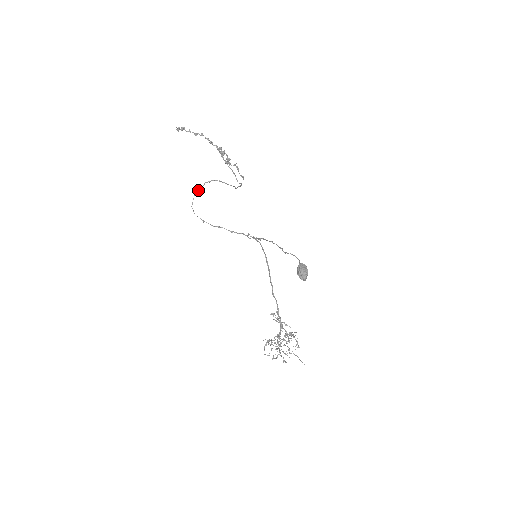
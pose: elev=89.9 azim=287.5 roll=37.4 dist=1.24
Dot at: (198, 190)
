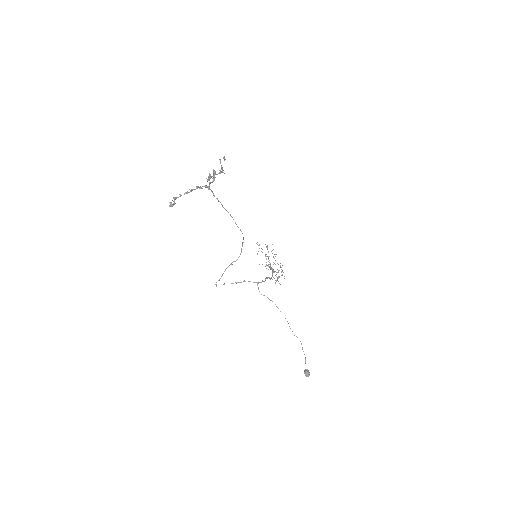
Dot at: (219, 280)
